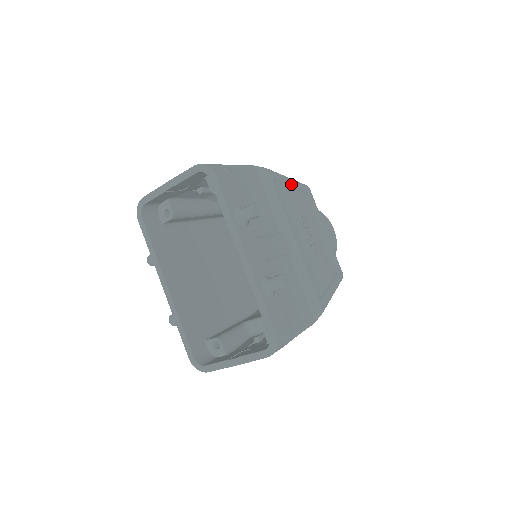
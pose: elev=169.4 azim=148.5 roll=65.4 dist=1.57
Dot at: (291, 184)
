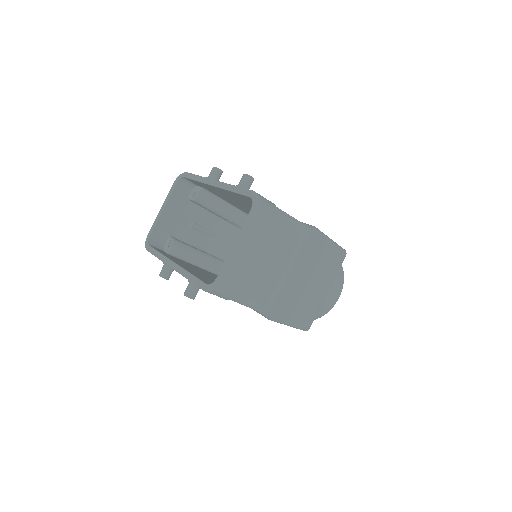
Dot at: occluded
